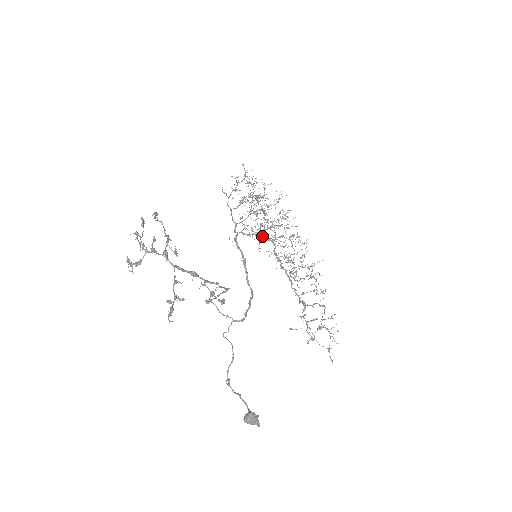
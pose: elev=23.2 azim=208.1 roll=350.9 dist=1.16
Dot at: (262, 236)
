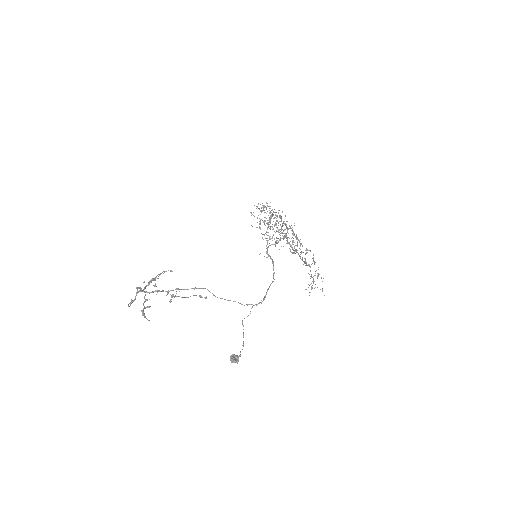
Dot at: (283, 238)
